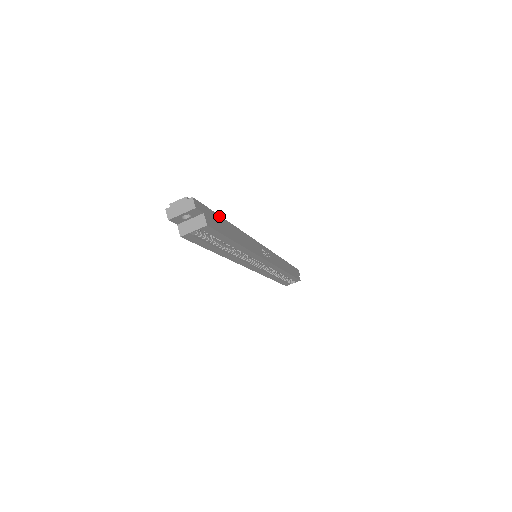
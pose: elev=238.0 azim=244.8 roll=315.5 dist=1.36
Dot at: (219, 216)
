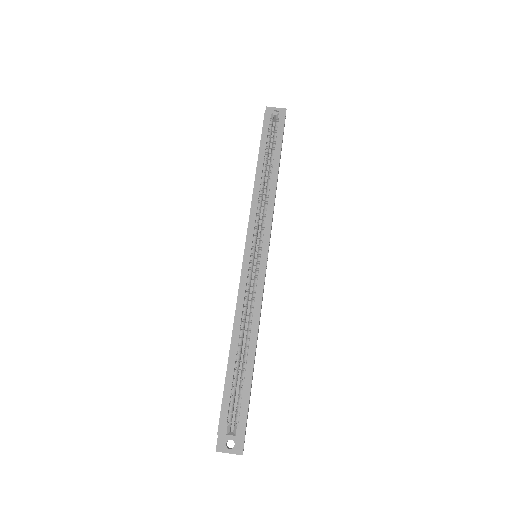
Dot at: occluded
